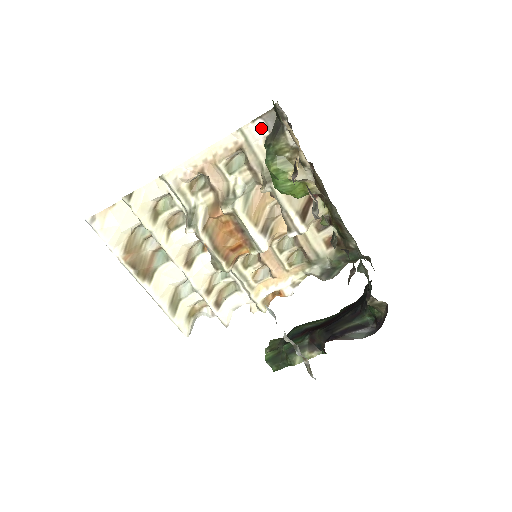
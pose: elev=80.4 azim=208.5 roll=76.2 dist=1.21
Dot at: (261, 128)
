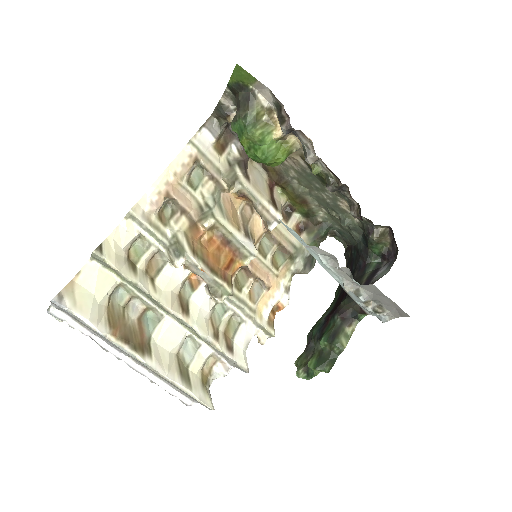
Dot at: (207, 136)
